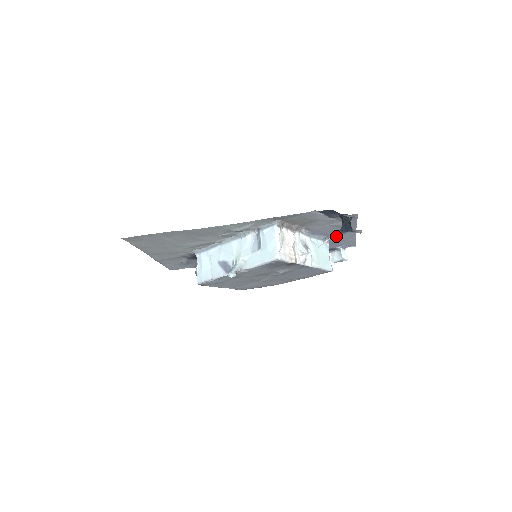
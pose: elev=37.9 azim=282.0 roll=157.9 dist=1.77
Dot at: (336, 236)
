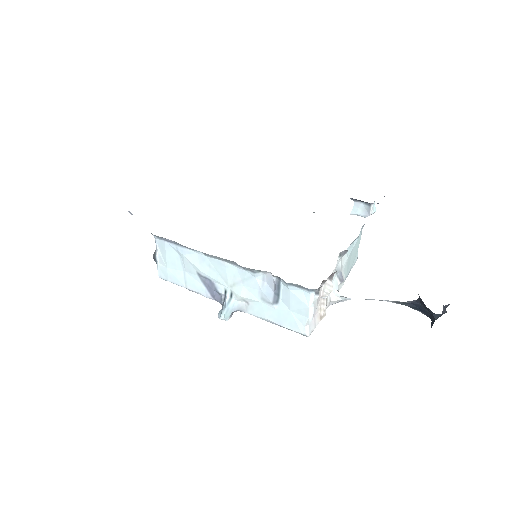
Dot at: occluded
